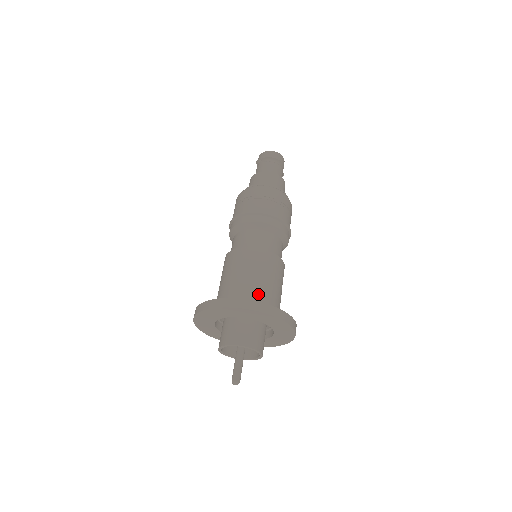
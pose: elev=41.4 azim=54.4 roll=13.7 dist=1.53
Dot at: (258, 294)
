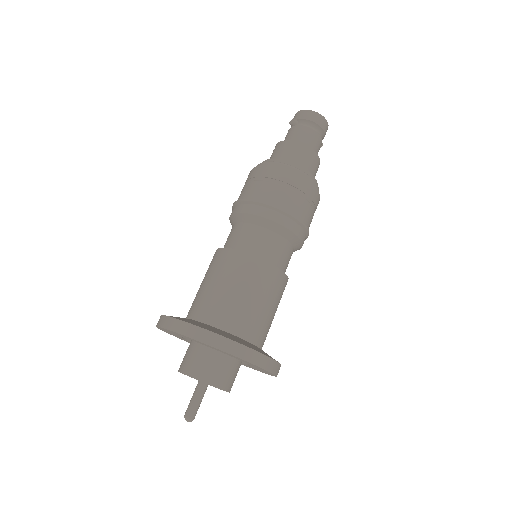
Dot at: (241, 321)
